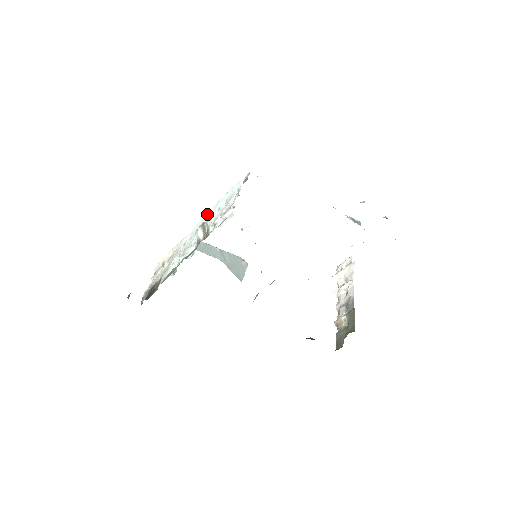
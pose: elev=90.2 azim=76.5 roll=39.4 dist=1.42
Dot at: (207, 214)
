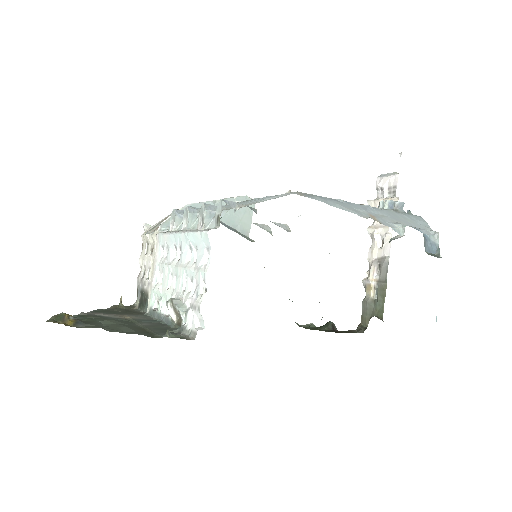
Dot at: (178, 236)
